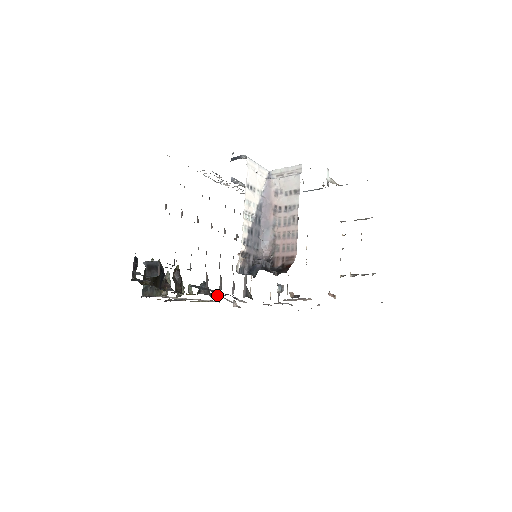
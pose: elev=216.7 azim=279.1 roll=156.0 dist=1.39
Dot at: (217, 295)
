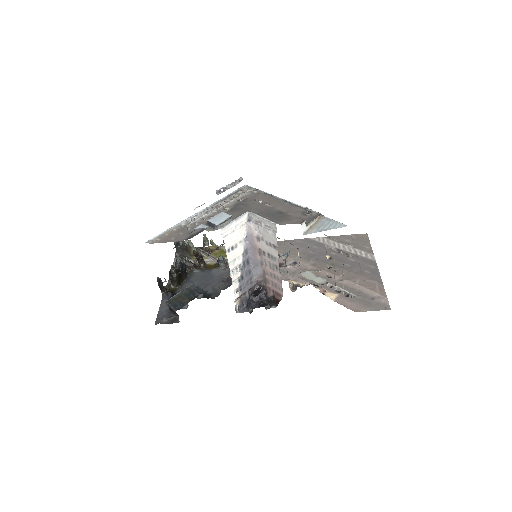
Dot at: occluded
